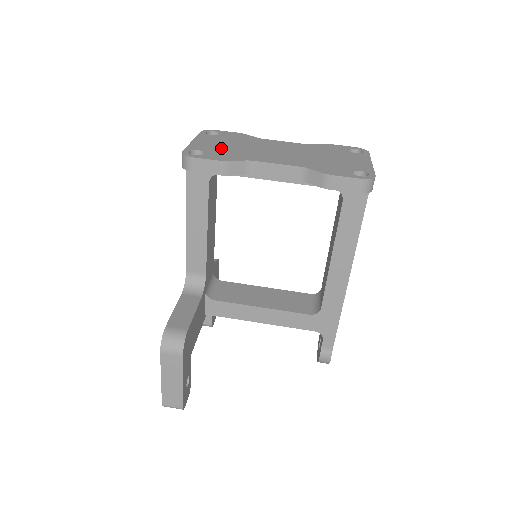
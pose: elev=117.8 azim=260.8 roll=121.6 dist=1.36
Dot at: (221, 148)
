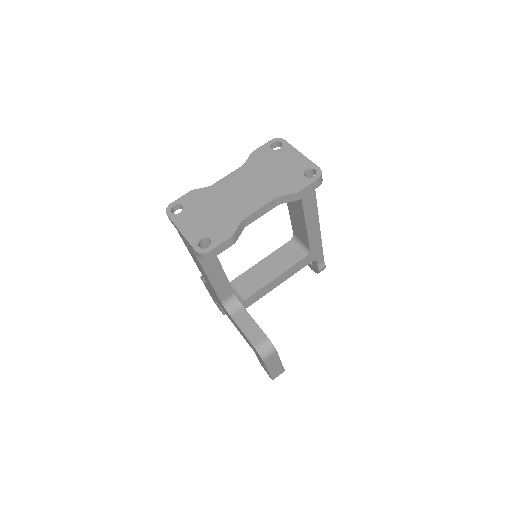
Dot at: (208, 223)
